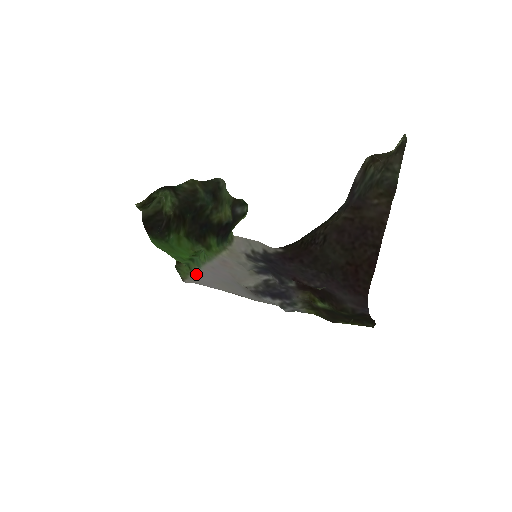
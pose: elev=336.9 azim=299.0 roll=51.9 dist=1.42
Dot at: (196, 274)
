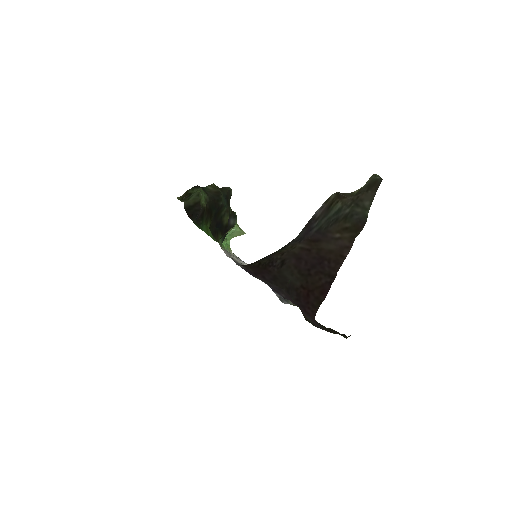
Dot at: occluded
